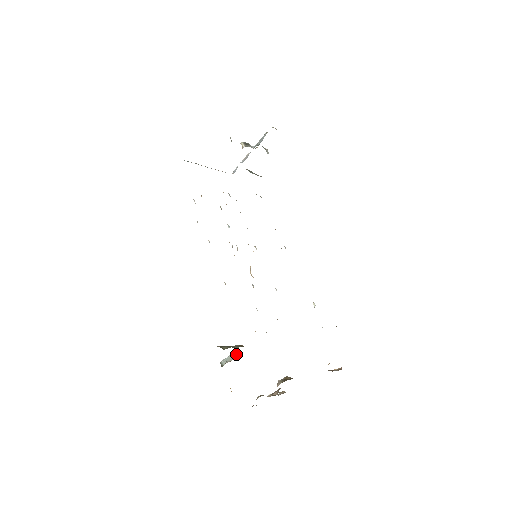
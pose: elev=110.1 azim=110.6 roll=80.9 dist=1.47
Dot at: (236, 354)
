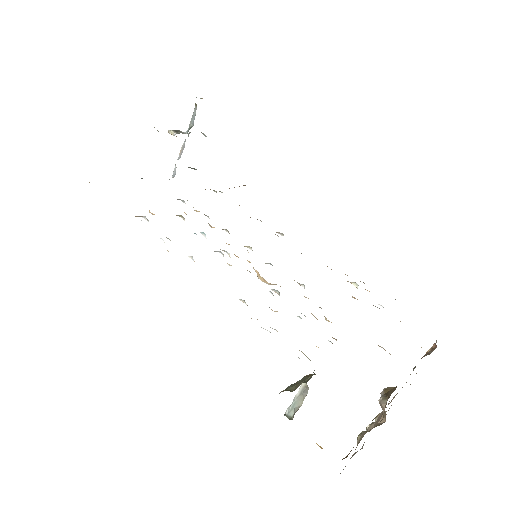
Dot at: (306, 391)
